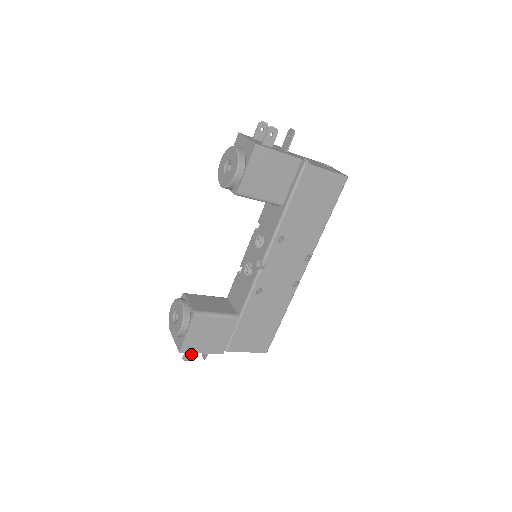
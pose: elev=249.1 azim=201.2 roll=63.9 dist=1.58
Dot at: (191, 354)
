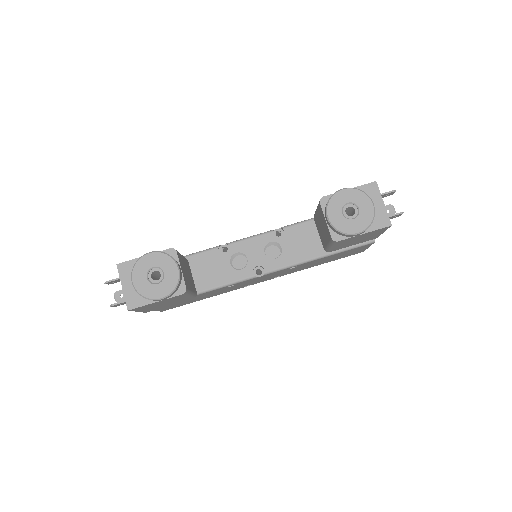
Dot at: (123, 304)
